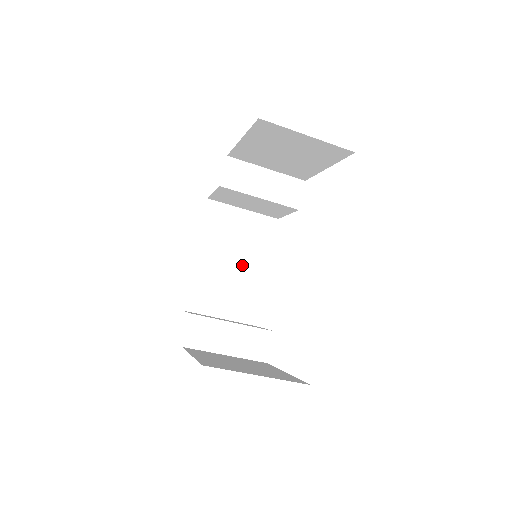
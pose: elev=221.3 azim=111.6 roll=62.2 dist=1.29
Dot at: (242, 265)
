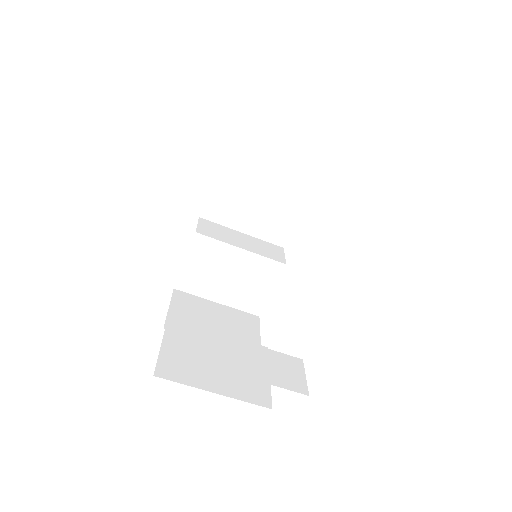
Dot at: occluded
